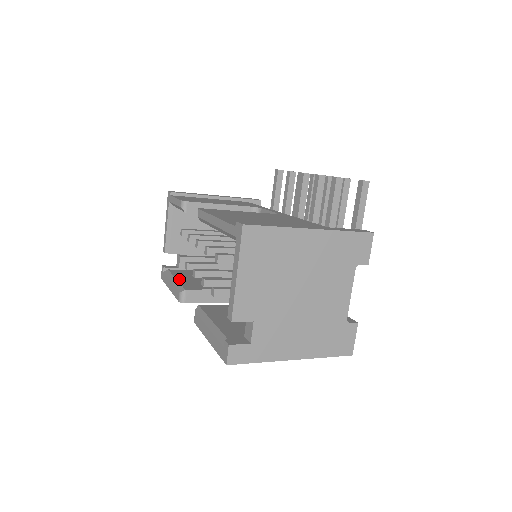
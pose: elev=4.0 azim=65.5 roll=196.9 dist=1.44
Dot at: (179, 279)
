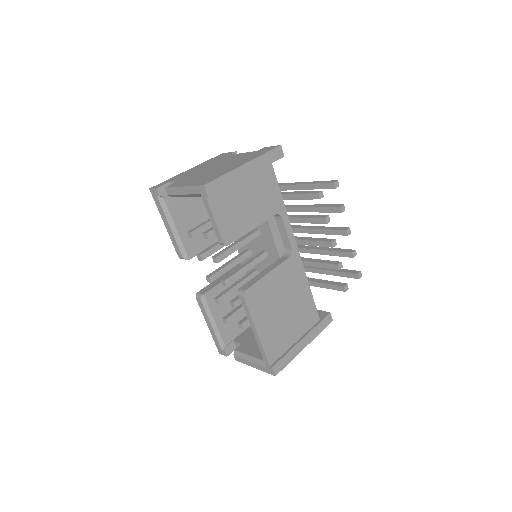
Dot at: (180, 231)
